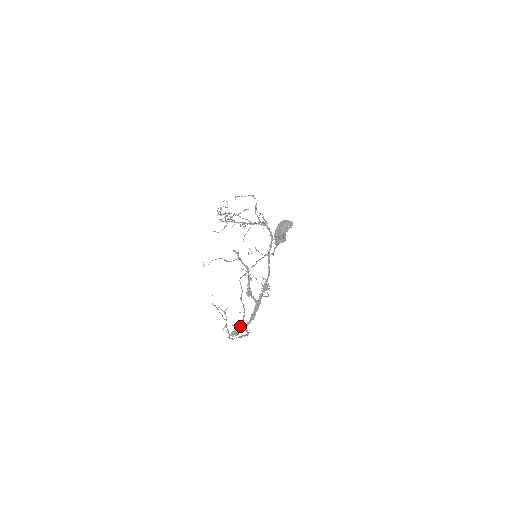
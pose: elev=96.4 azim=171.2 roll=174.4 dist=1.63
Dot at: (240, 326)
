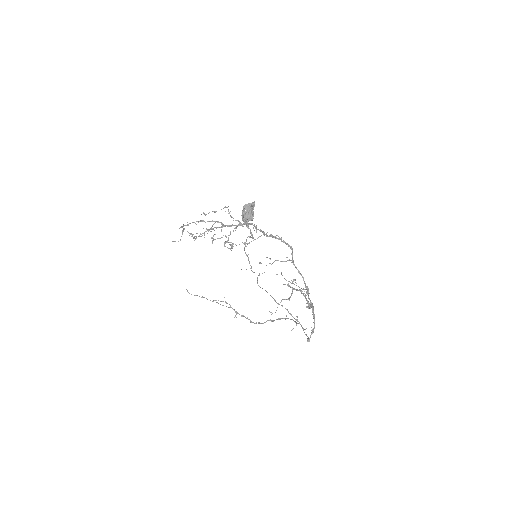
Dot at: (312, 332)
